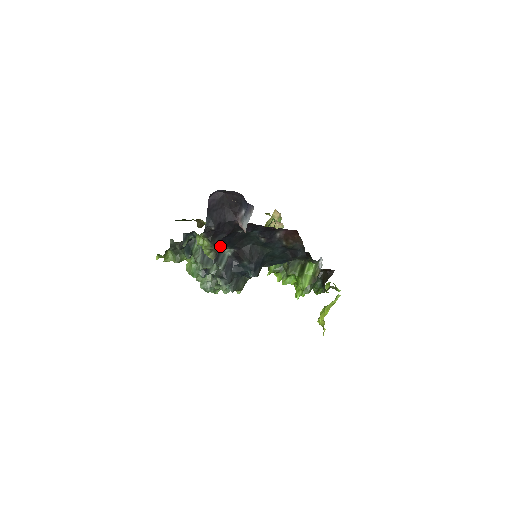
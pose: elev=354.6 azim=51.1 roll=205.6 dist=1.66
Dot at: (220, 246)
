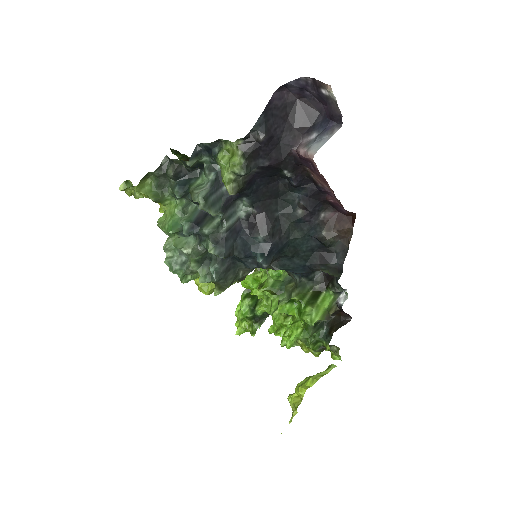
Dot at: (246, 184)
